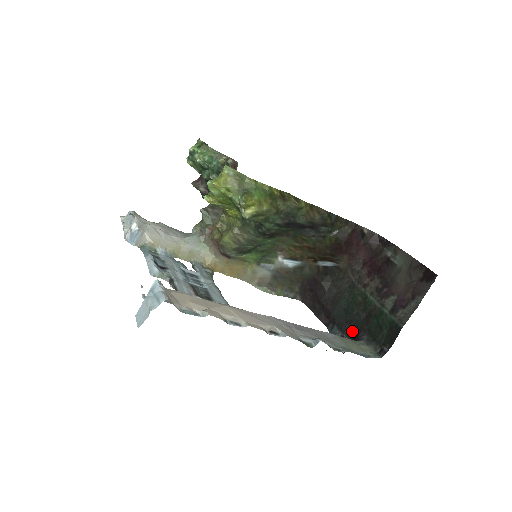
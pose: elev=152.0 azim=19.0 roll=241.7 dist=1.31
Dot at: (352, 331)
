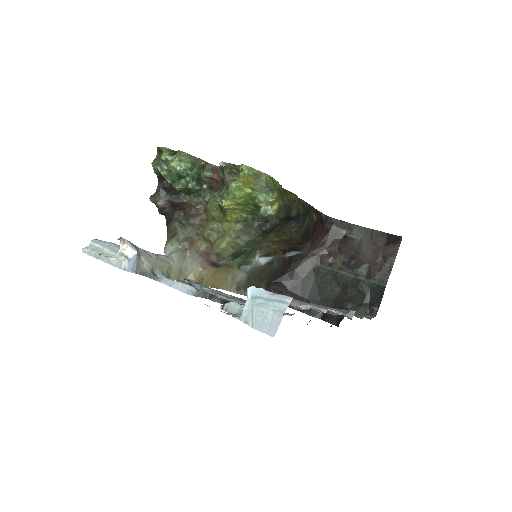
Dot at: (333, 306)
